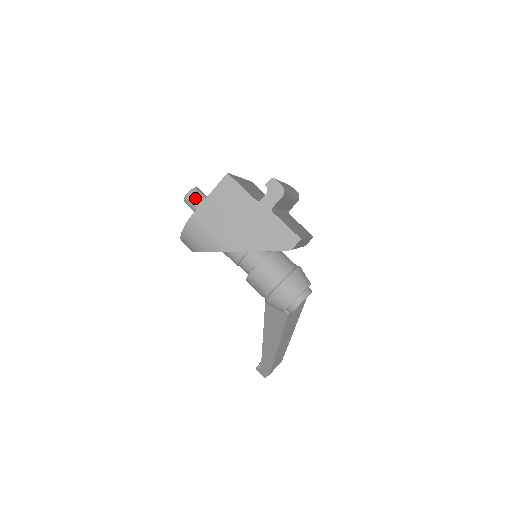
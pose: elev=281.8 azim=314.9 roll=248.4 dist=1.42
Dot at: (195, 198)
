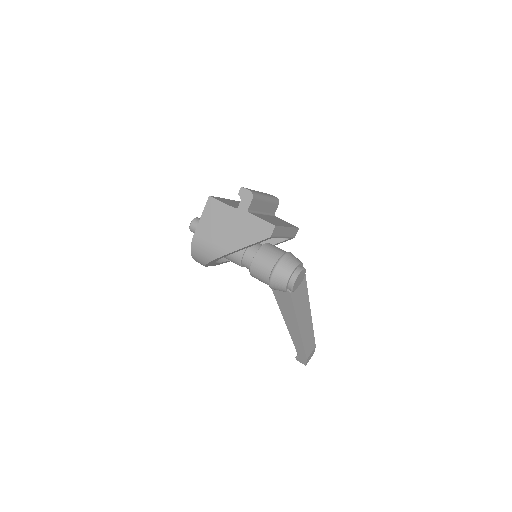
Dot at: (196, 225)
